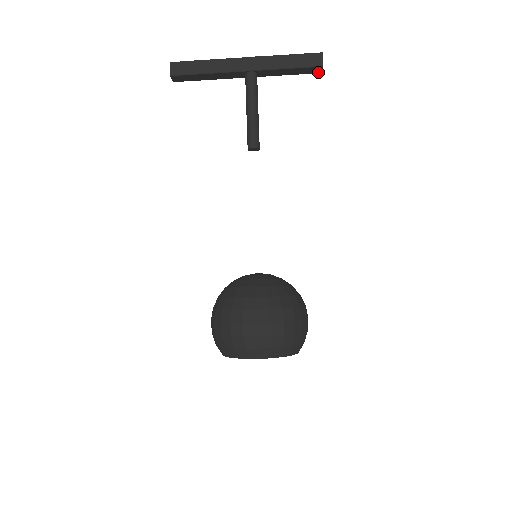
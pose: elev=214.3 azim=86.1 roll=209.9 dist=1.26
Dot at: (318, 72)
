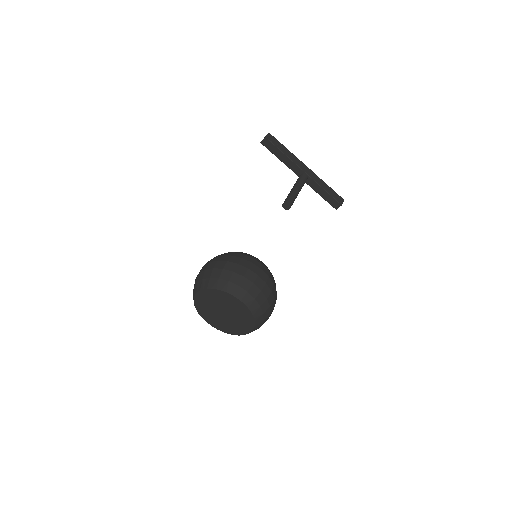
Dot at: (335, 207)
